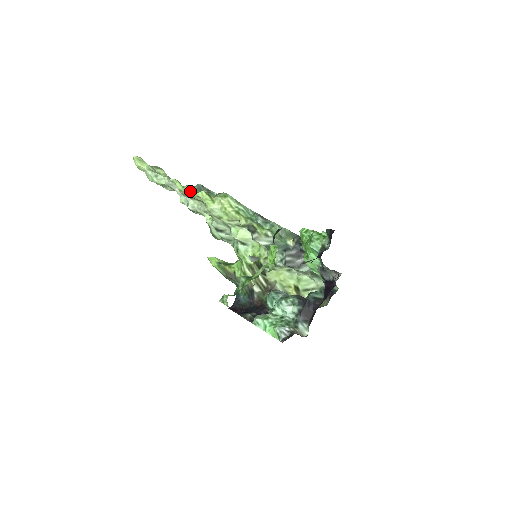
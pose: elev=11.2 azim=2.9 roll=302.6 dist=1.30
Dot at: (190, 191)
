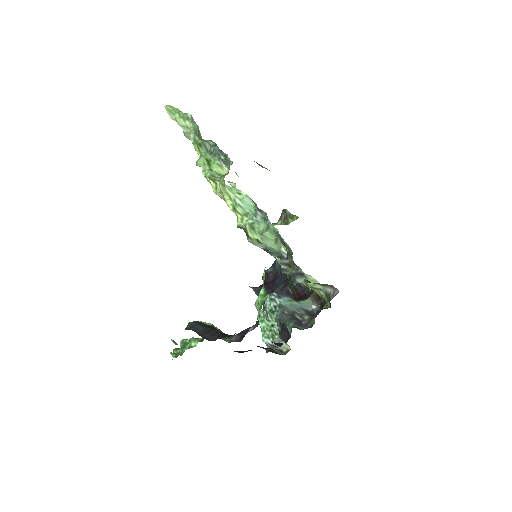
Dot at: occluded
